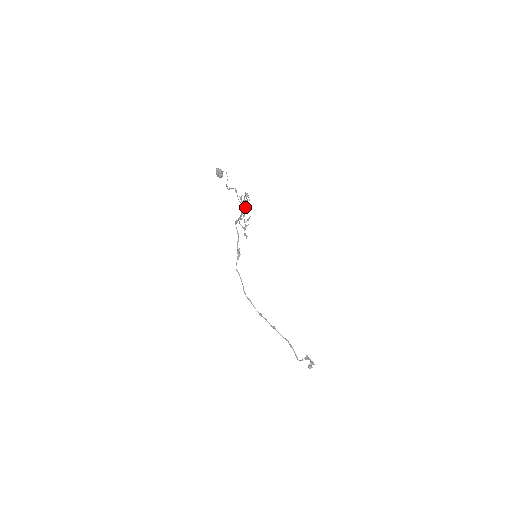
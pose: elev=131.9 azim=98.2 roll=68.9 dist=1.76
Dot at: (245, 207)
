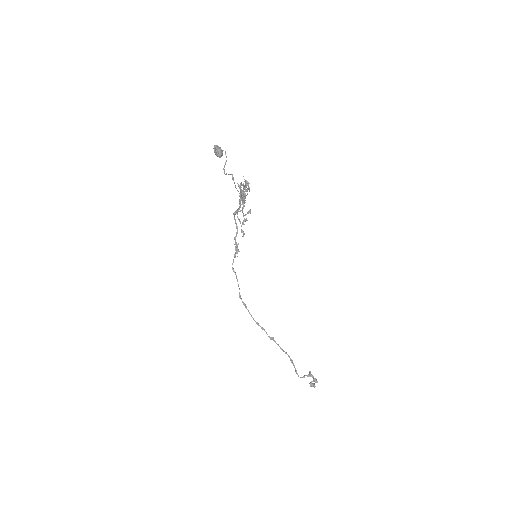
Dot at: (243, 199)
